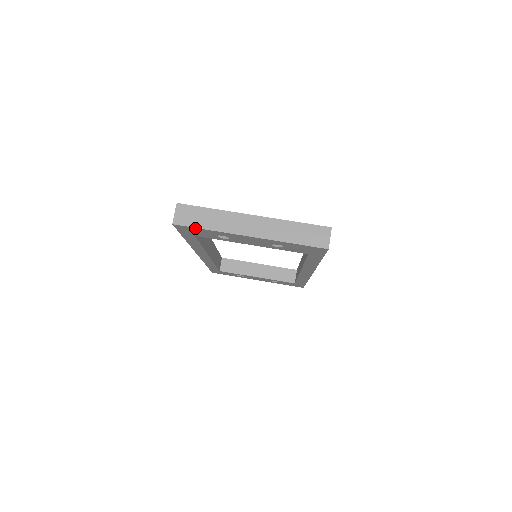
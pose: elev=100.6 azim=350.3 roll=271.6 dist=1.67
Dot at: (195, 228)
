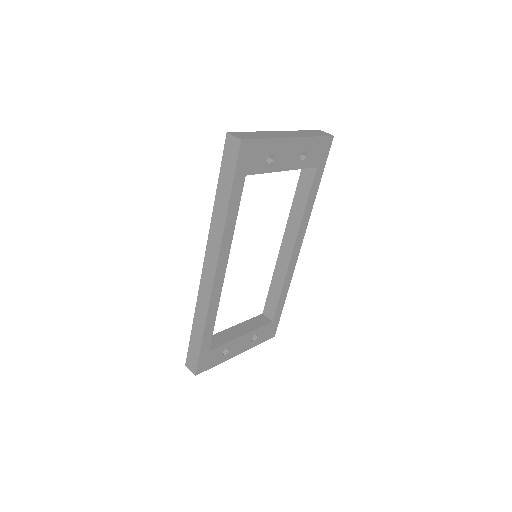
Dot at: (257, 141)
